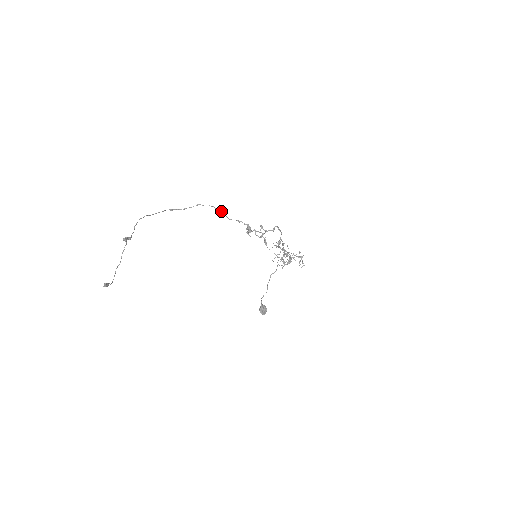
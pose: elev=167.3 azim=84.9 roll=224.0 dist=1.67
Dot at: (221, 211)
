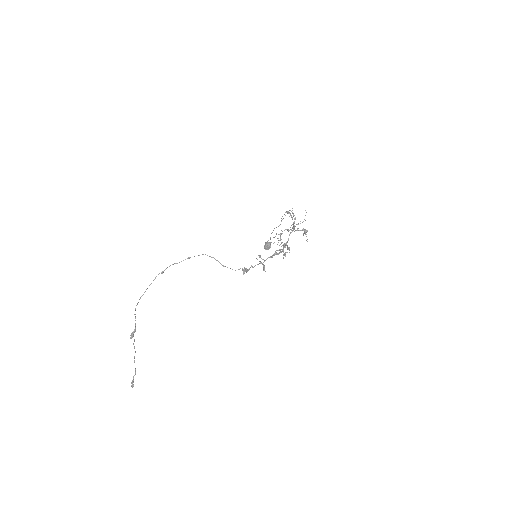
Dot at: occluded
